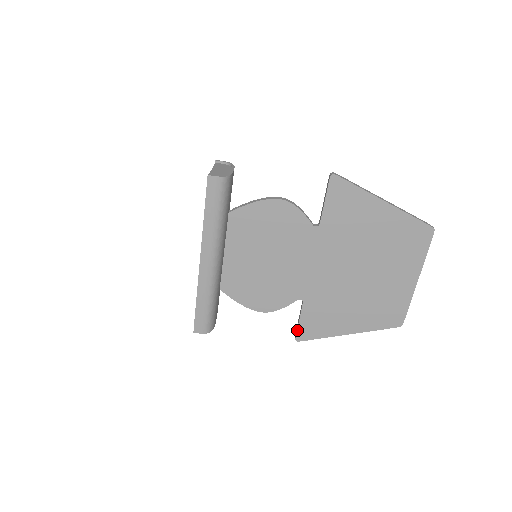
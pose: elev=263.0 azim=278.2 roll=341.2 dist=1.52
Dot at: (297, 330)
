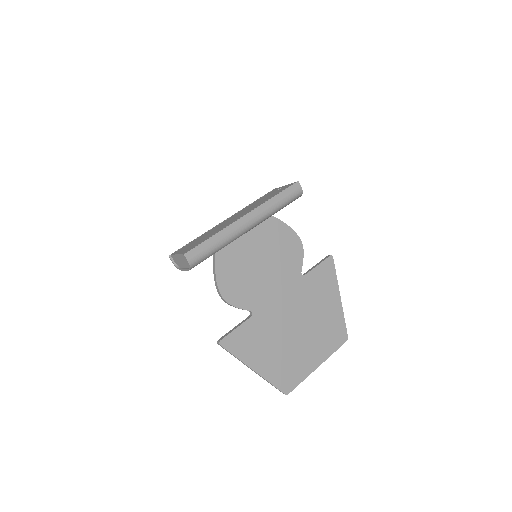
Dot at: (228, 334)
